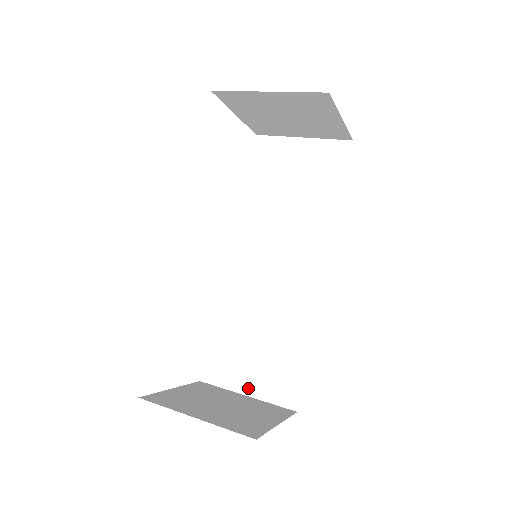
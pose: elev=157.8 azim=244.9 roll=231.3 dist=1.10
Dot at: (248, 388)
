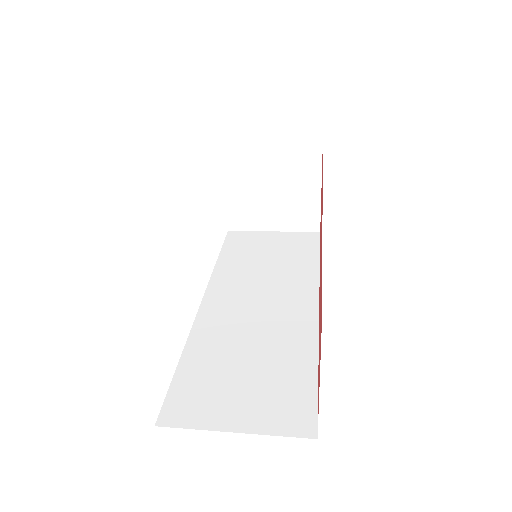
Dot at: (236, 422)
